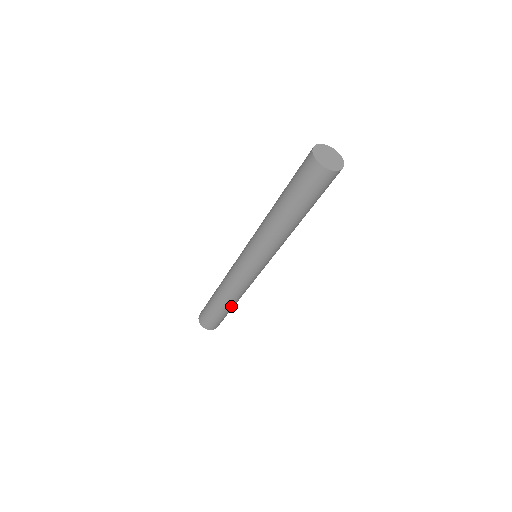
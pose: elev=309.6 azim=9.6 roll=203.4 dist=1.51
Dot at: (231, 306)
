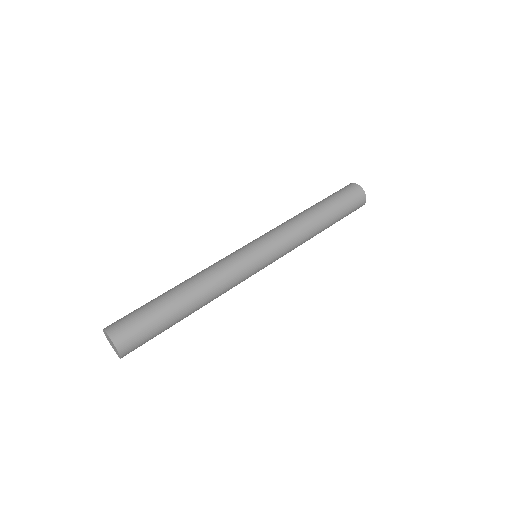
Dot at: (188, 312)
